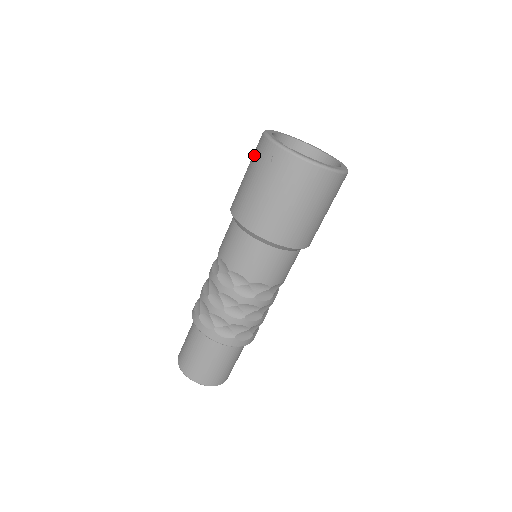
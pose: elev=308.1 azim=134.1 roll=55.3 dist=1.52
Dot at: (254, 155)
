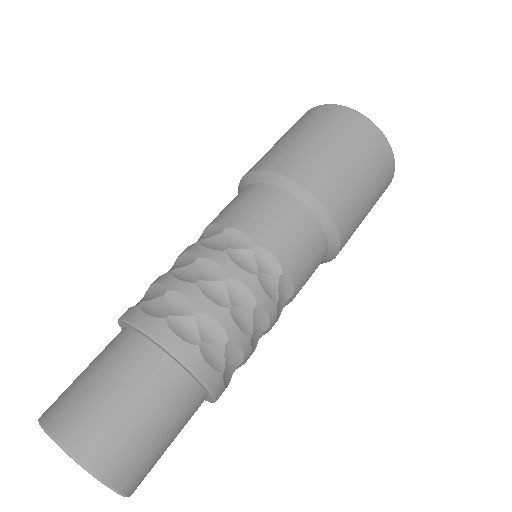
Dot at: occluded
